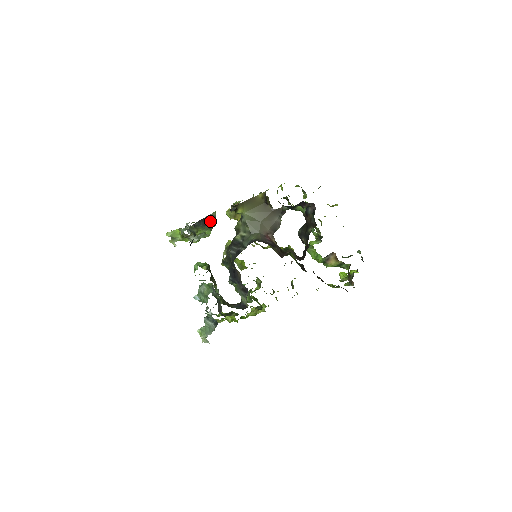
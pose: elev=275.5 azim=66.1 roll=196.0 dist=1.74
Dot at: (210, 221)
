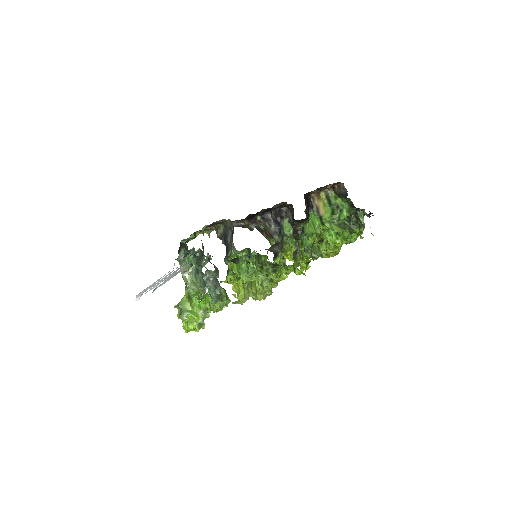
Dot at: occluded
